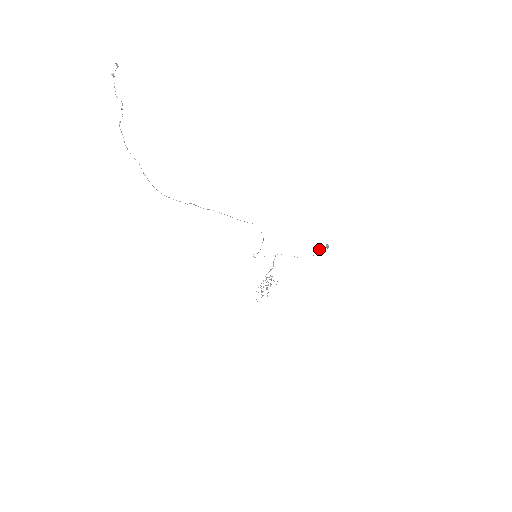
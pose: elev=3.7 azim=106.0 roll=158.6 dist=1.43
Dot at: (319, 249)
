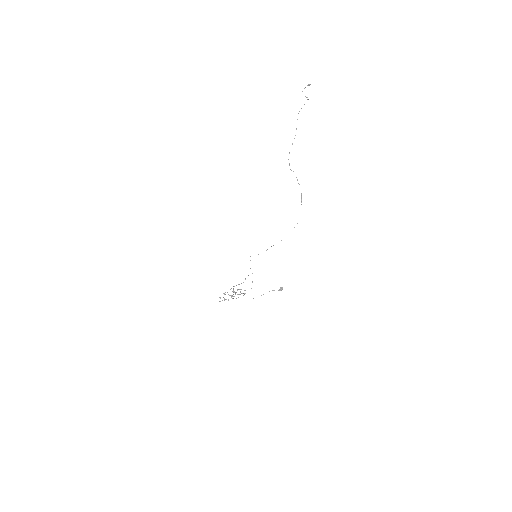
Dot at: occluded
